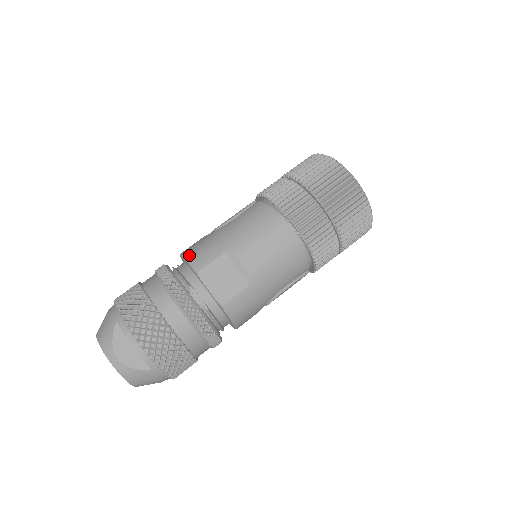
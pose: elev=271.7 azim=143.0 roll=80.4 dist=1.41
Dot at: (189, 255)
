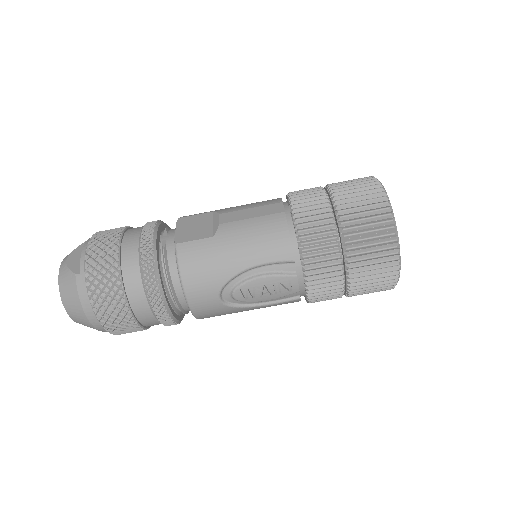
Dot at: occluded
